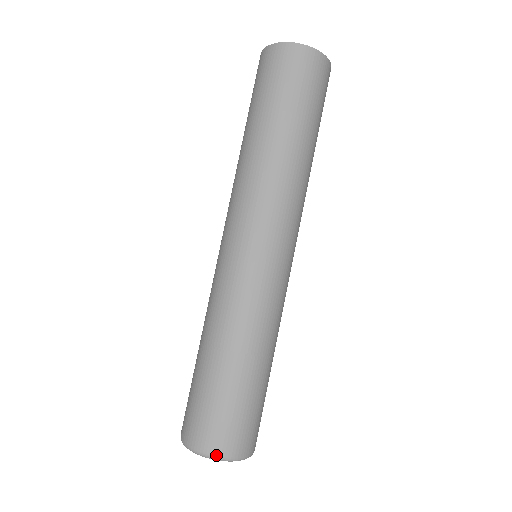
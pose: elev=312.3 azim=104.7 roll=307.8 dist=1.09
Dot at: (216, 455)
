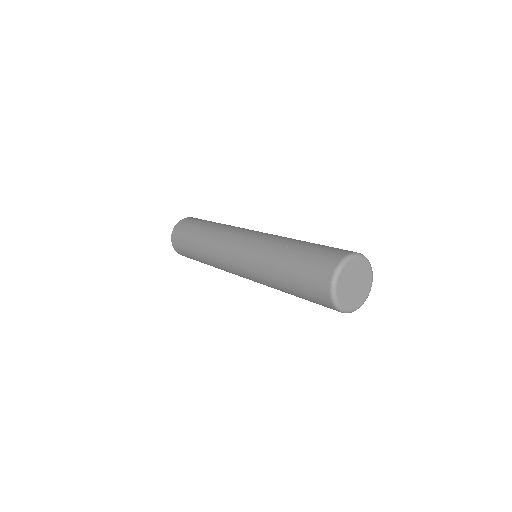
Dot at: (359, 253)
